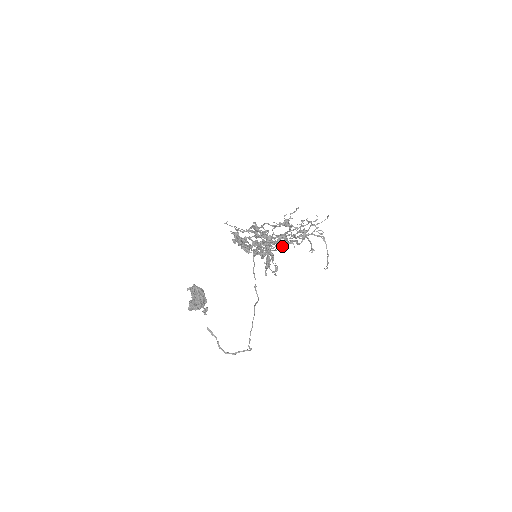
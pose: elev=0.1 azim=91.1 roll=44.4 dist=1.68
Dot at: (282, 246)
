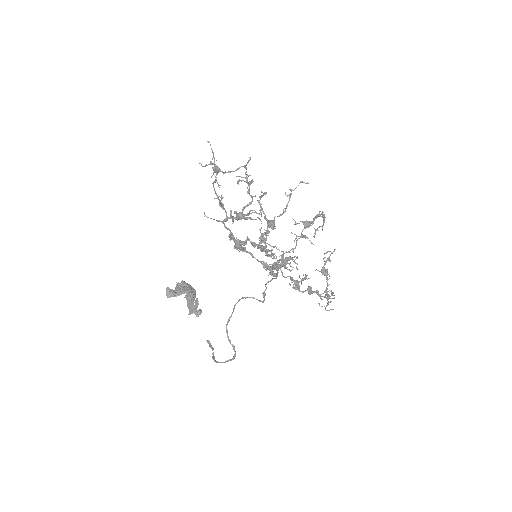
Dot at: (321, 269)
